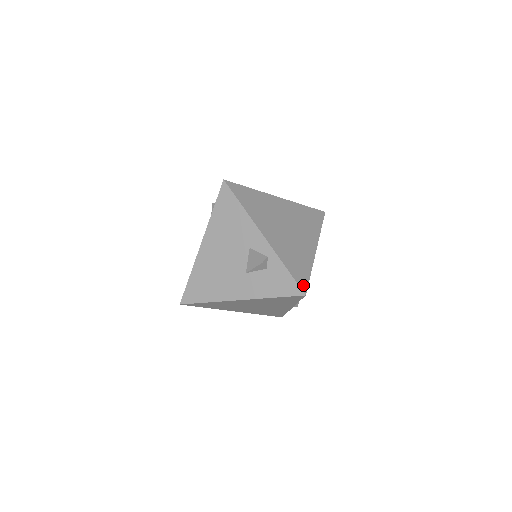
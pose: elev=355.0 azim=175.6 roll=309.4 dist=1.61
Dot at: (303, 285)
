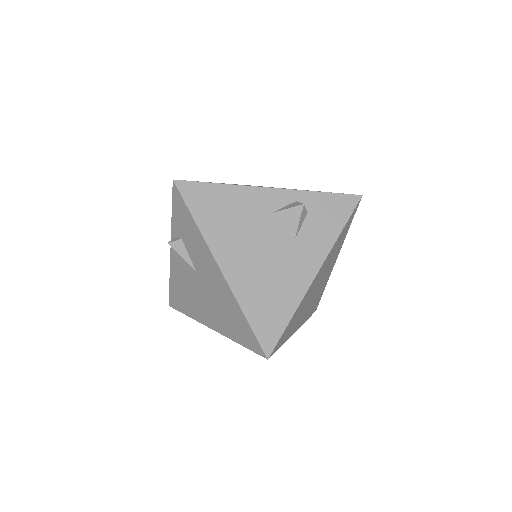
Dot at: (348, 194)
